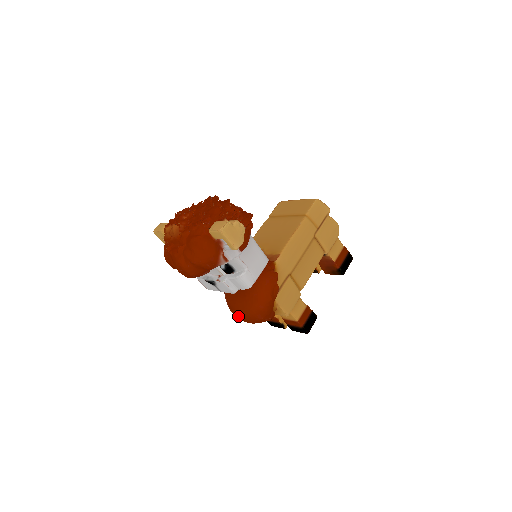
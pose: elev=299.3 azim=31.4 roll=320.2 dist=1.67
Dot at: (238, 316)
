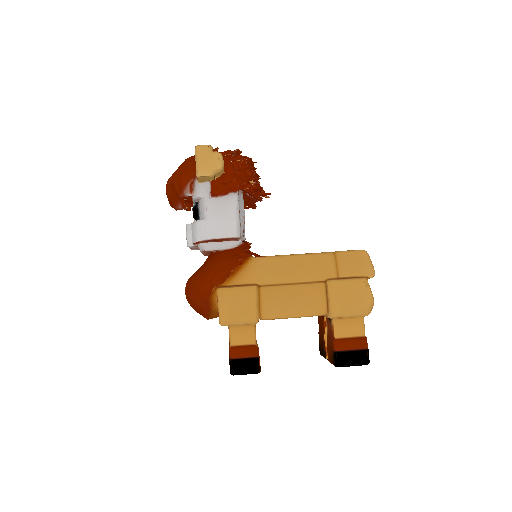
Dot at: occluded
